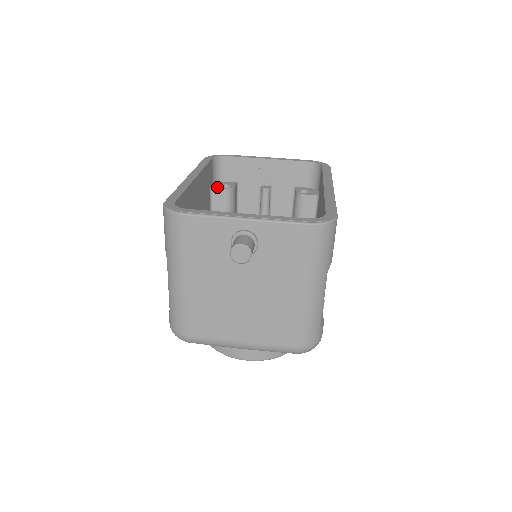
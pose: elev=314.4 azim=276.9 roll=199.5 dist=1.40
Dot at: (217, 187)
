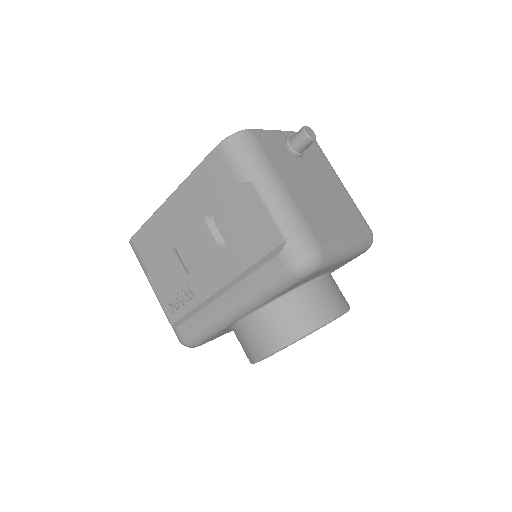
Dot at: occluded
